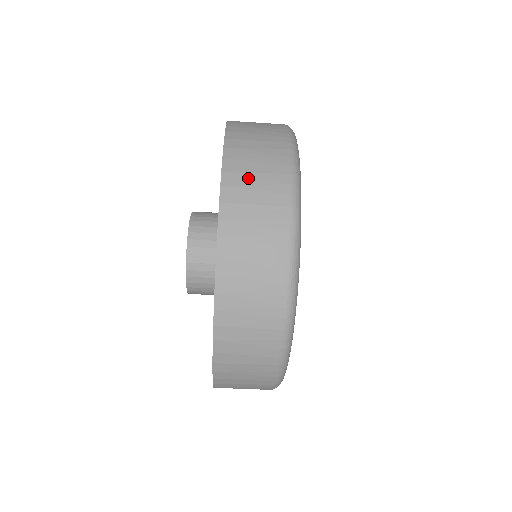
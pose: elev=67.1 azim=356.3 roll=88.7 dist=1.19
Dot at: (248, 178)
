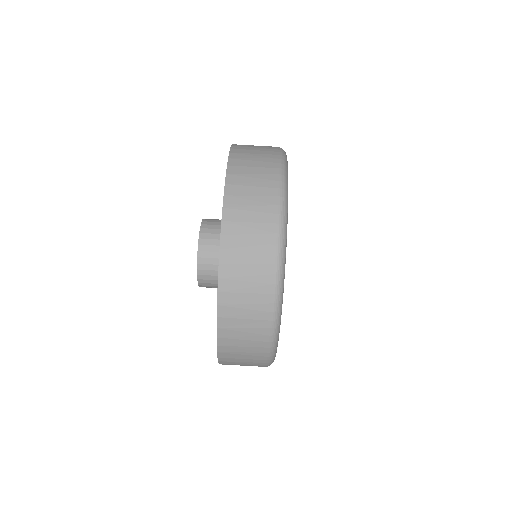
Dot at: occluded
